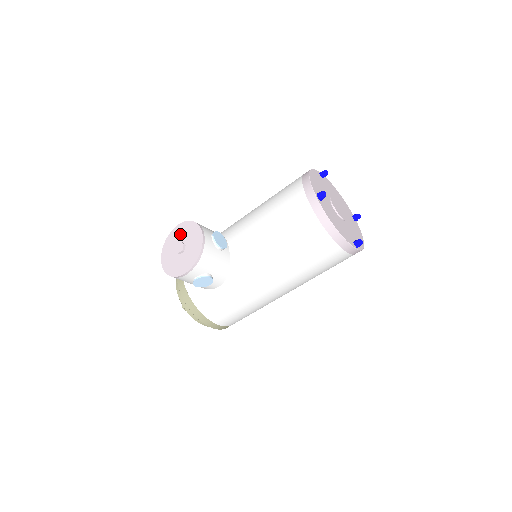
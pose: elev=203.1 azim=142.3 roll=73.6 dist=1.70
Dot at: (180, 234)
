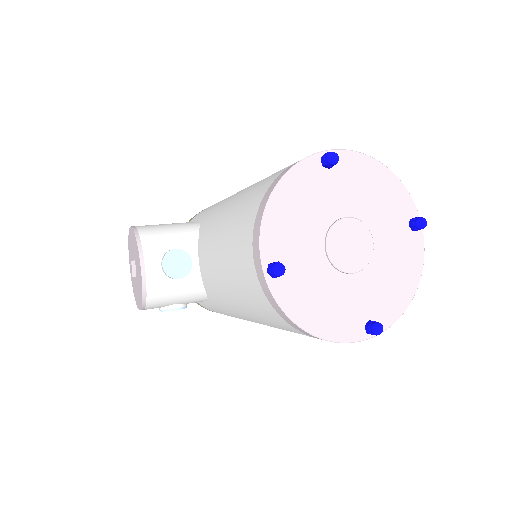
Dot at: (132, 245)
